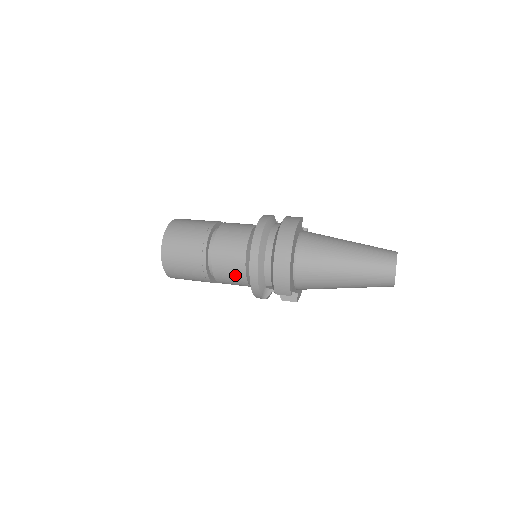
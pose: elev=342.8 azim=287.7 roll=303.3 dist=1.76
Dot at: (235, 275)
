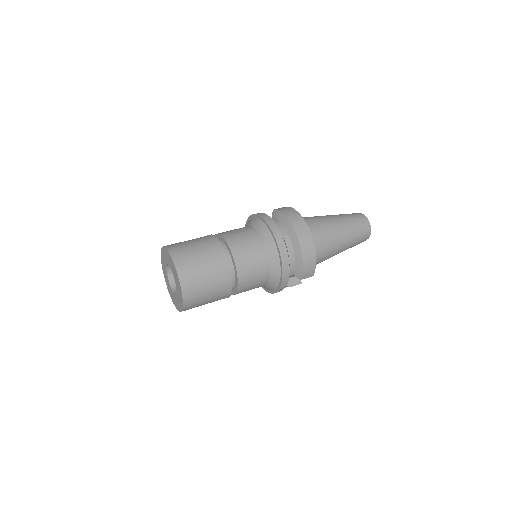
Dot at: (260, 278)
